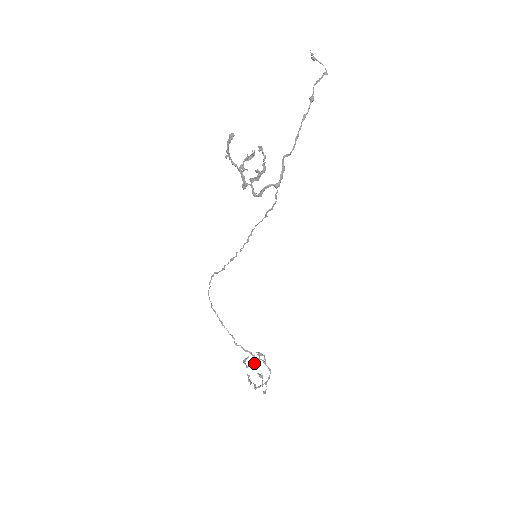
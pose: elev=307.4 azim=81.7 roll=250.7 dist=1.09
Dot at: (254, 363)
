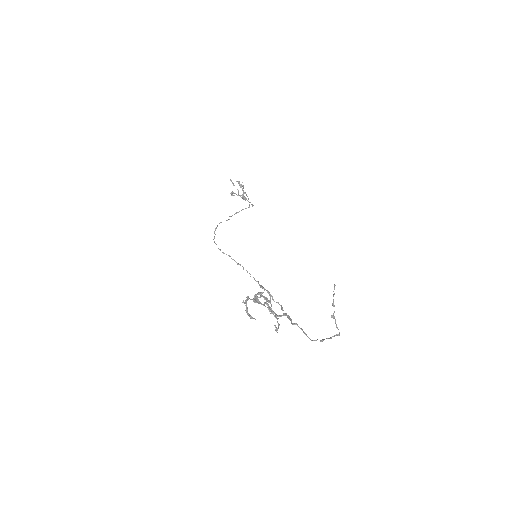
Dot at: occluded
